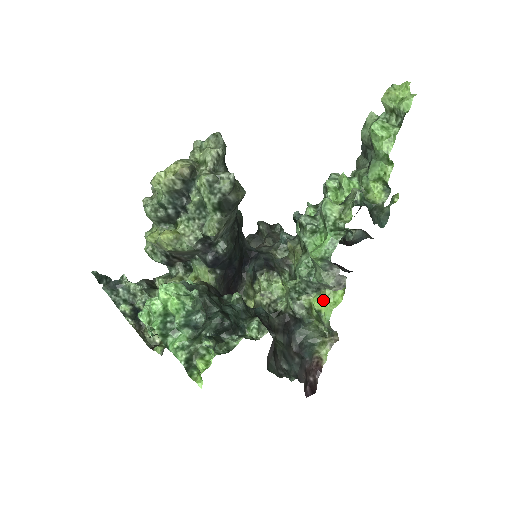
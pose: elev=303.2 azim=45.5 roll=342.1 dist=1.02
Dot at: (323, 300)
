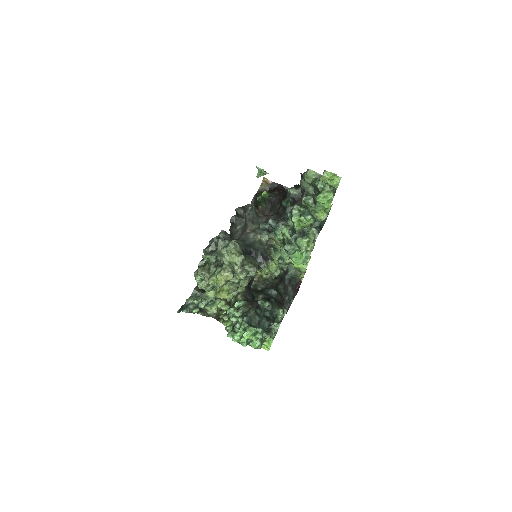
Dot at: occluded
